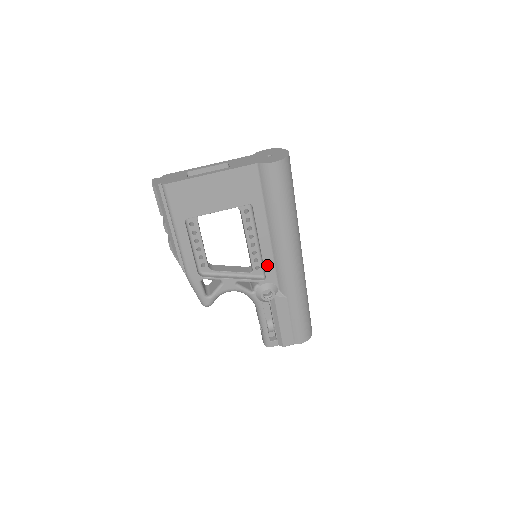
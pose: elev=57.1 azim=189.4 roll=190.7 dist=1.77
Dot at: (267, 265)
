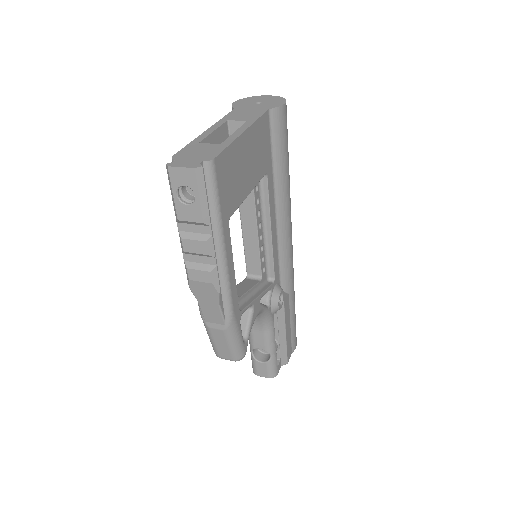
Dot at: (275, 259)
